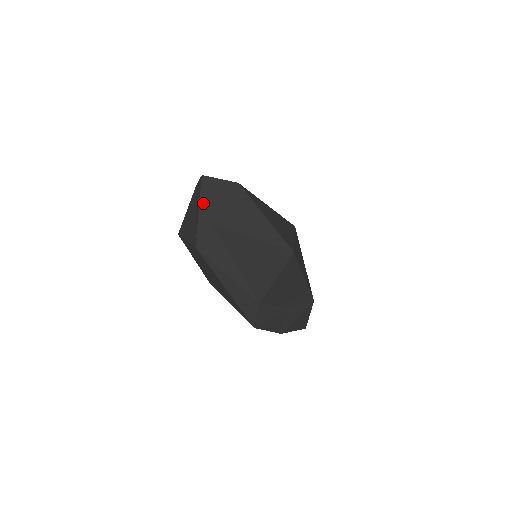
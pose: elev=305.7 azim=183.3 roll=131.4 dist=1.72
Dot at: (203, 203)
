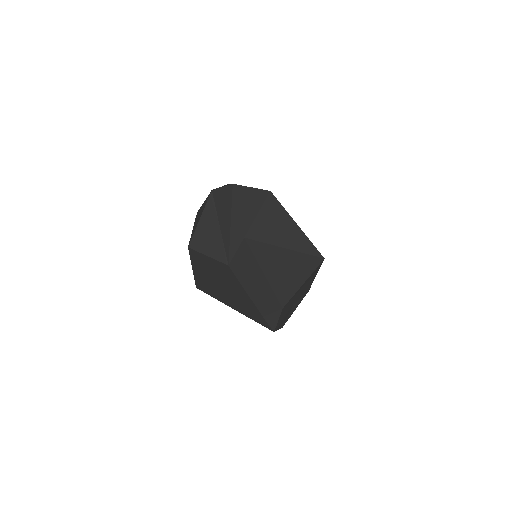
Dot at: (235, 216)
